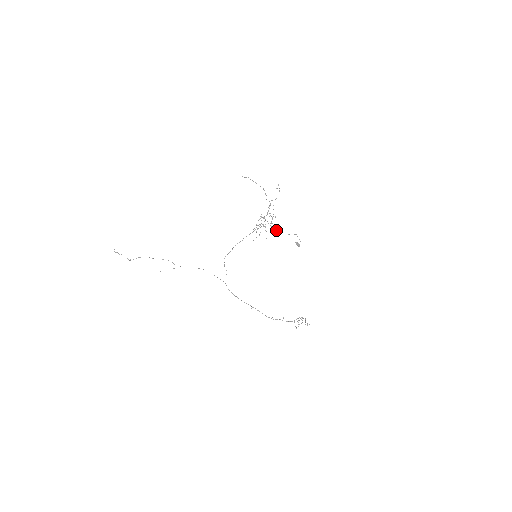
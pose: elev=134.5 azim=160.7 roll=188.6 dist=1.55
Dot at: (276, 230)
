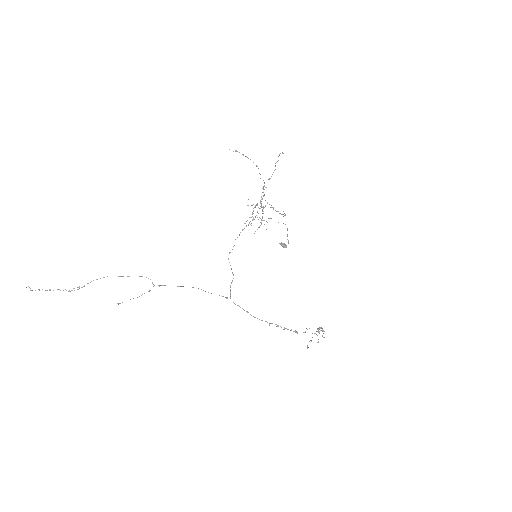
Dot at: occluded
